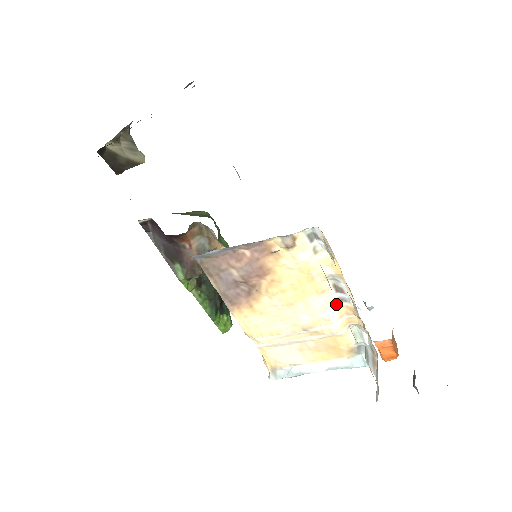
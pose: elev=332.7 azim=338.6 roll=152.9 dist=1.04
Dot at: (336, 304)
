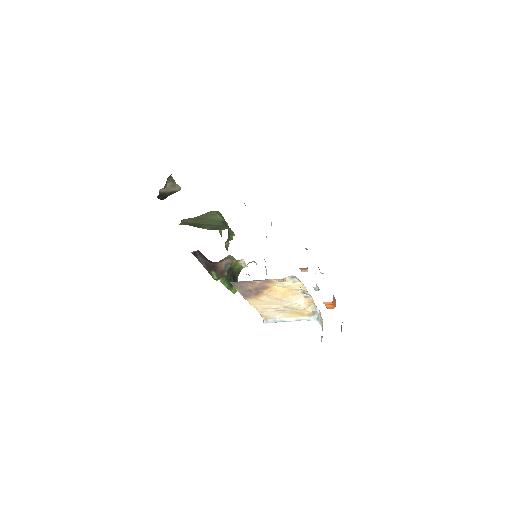
Dot at: (303, 298)
